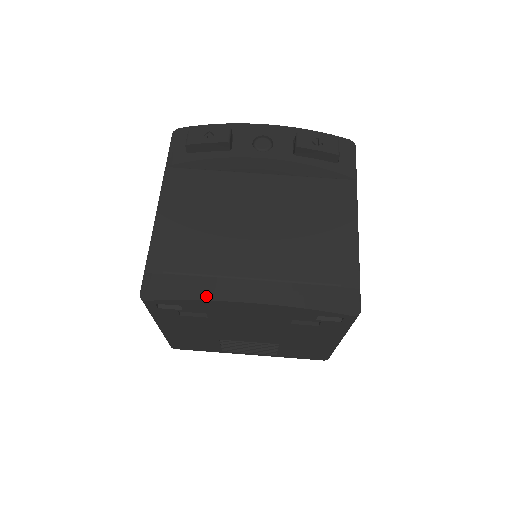
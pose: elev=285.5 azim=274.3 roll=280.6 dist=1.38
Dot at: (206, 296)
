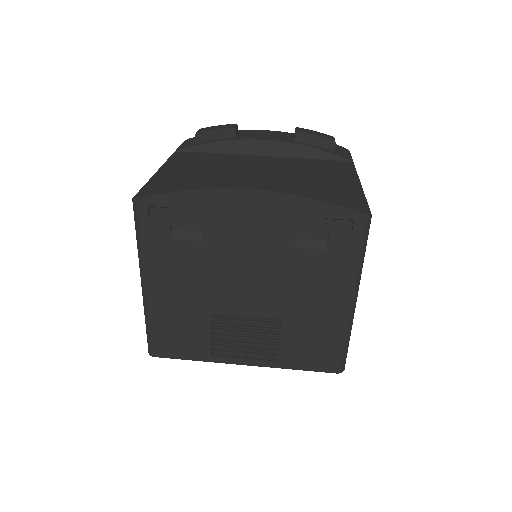
Dot at: (204, 187)
